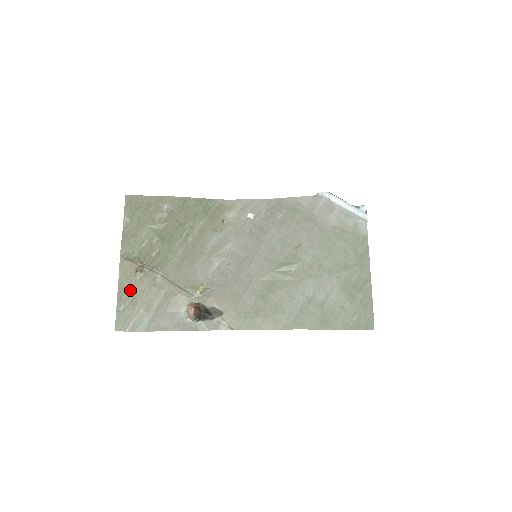
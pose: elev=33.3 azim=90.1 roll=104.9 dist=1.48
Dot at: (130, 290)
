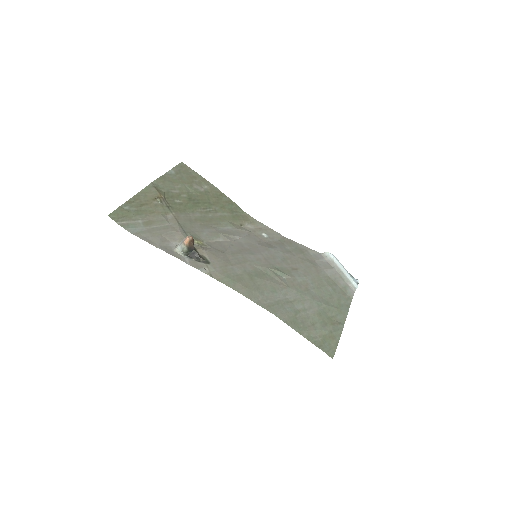
Dot at: (142, 204)
